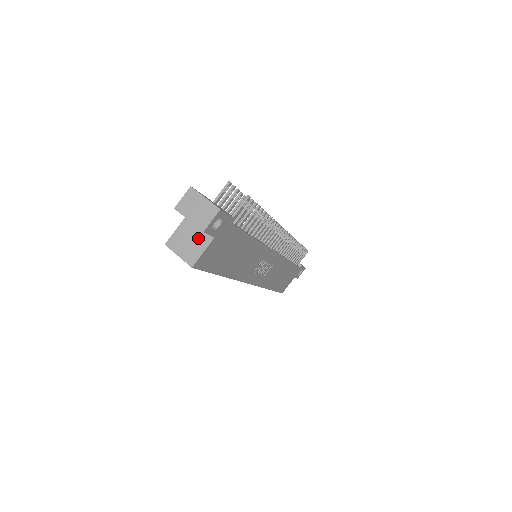
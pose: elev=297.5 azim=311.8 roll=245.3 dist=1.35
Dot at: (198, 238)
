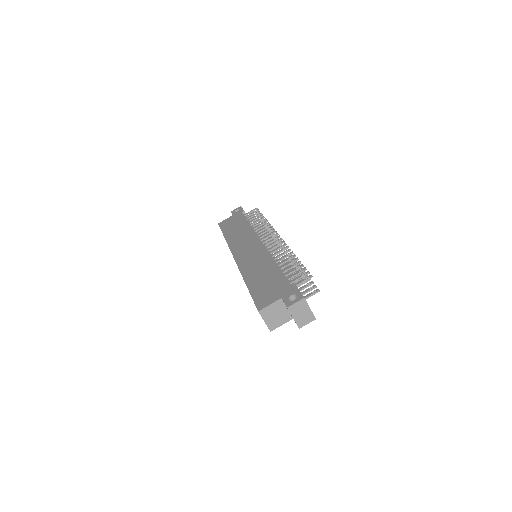
Dot at: (283, 315)
